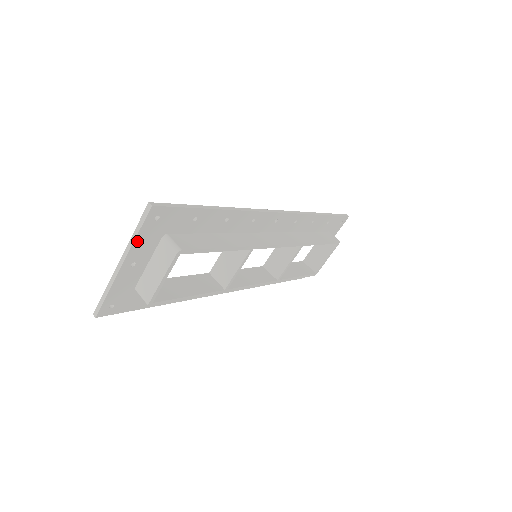
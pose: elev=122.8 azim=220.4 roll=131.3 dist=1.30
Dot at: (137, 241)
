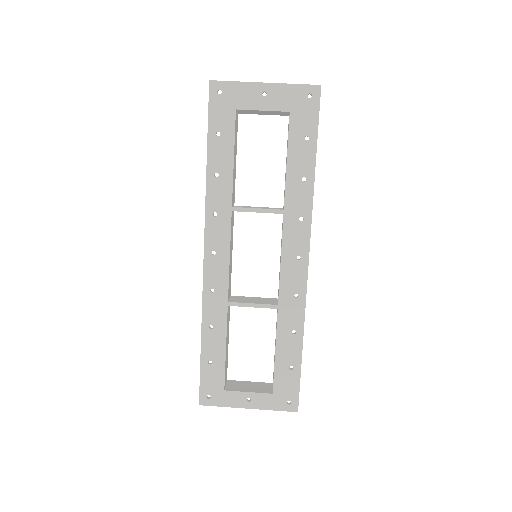
Dot at: (288, 87)
